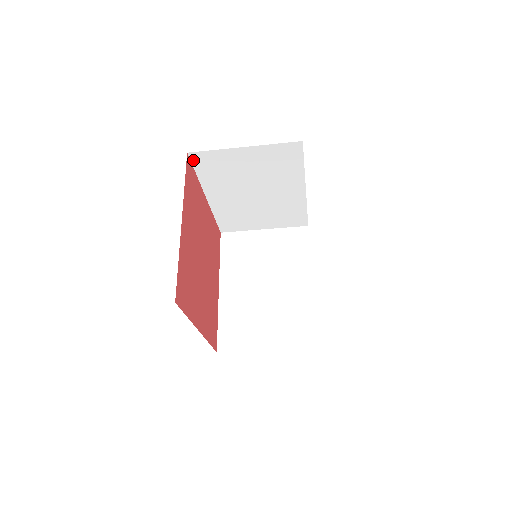
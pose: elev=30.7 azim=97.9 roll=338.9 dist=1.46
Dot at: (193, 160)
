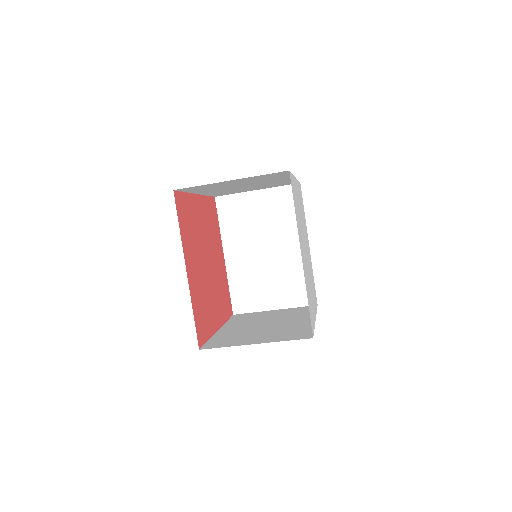
Dot at: (218, 206)
